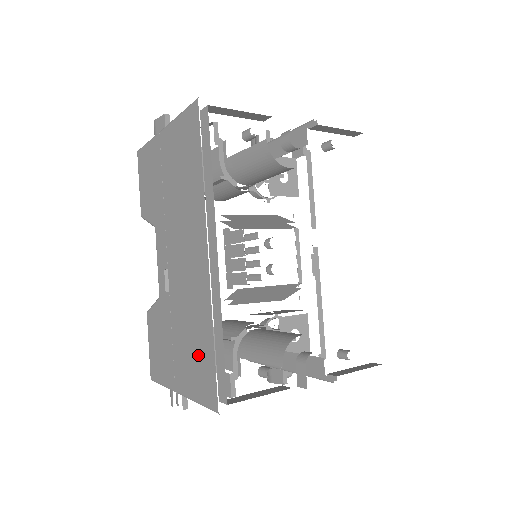
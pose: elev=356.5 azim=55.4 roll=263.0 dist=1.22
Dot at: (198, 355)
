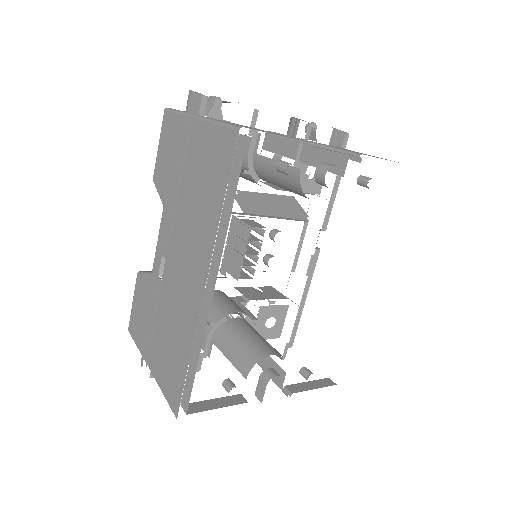
Dot at: (172, 359)
